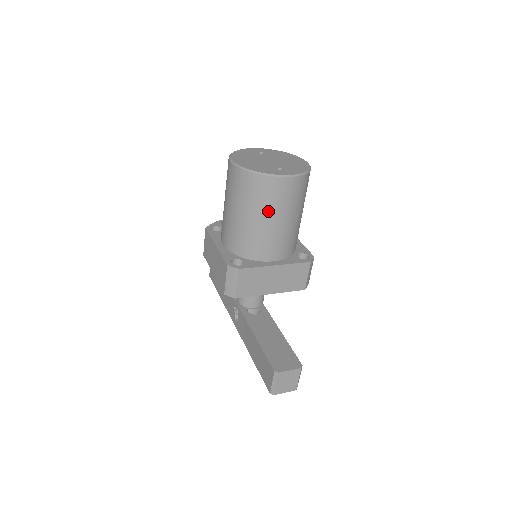
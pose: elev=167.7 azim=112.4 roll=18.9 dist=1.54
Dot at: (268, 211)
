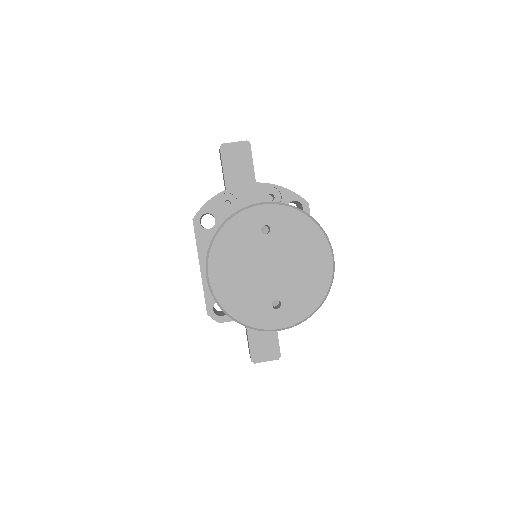
Dot at: occluded
